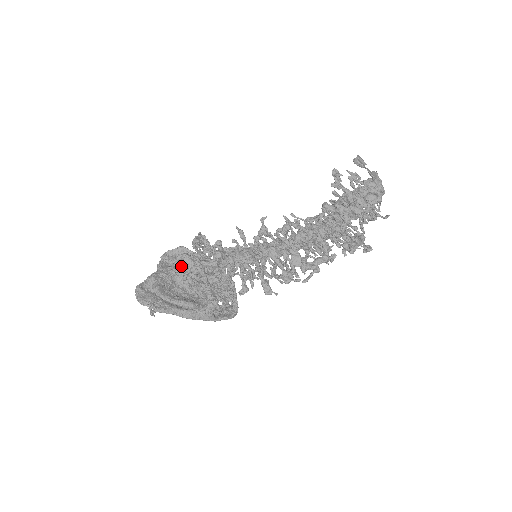
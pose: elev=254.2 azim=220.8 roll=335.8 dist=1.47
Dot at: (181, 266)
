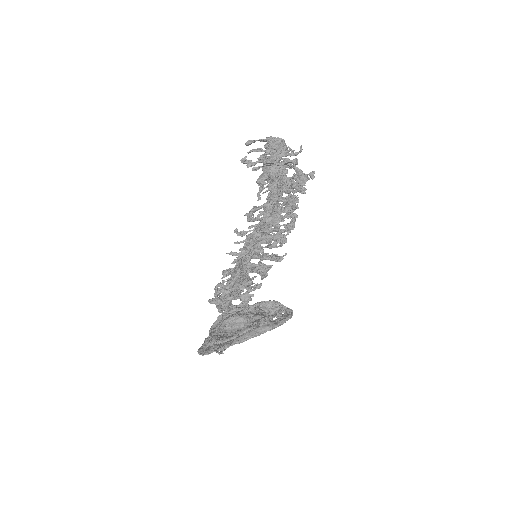
Dot at: (223, 320)
